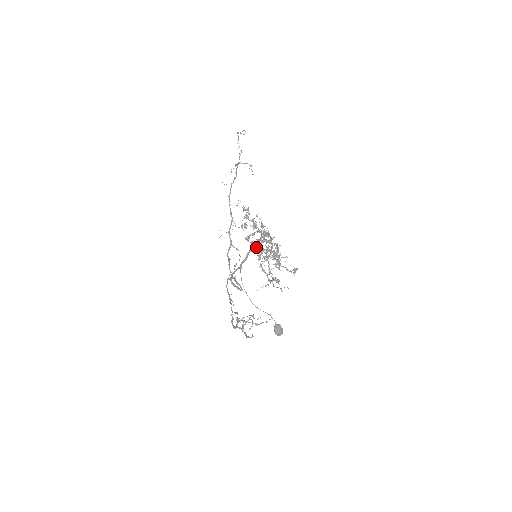
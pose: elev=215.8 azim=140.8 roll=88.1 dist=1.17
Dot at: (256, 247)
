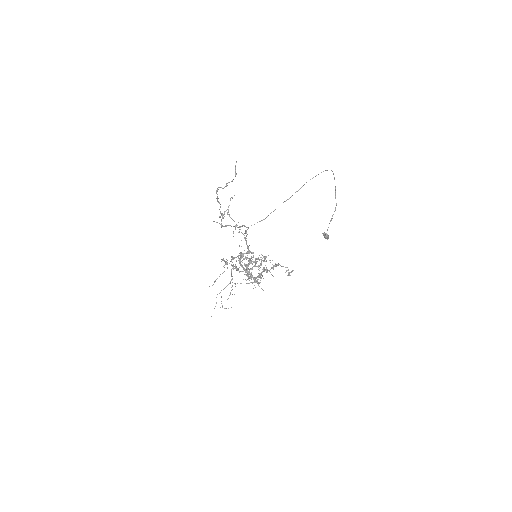
Dot at: occluded
